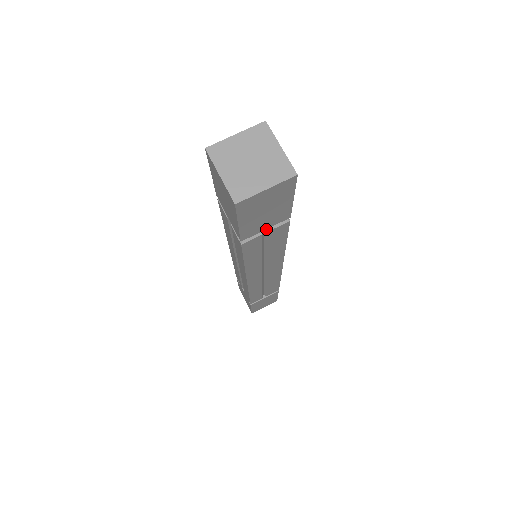
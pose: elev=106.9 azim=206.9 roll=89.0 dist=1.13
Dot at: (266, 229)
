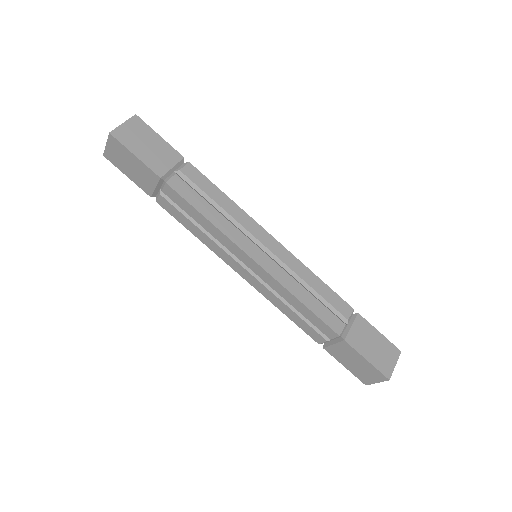
Dot at: (162, 190)
